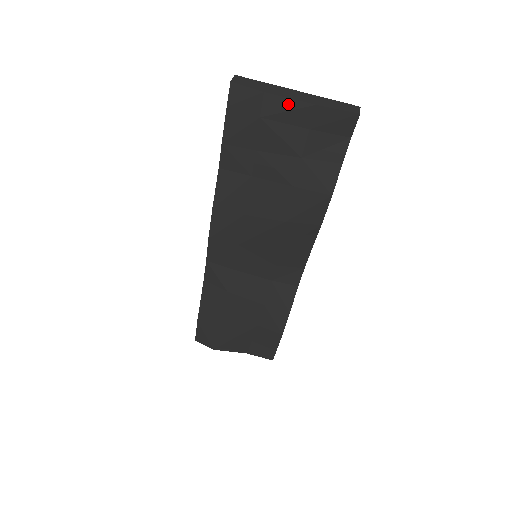
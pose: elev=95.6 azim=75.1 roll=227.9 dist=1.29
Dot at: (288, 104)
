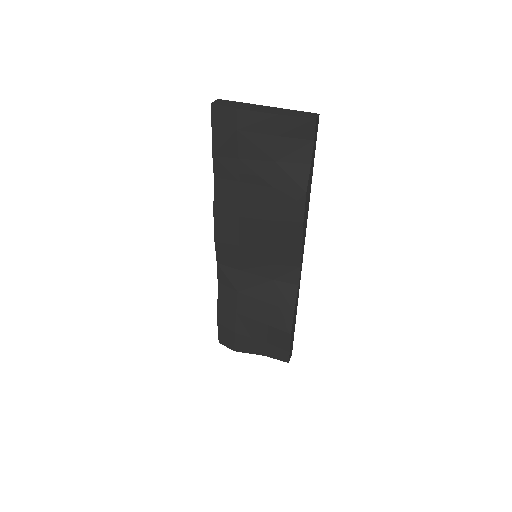
Dot at: (256, 116)
